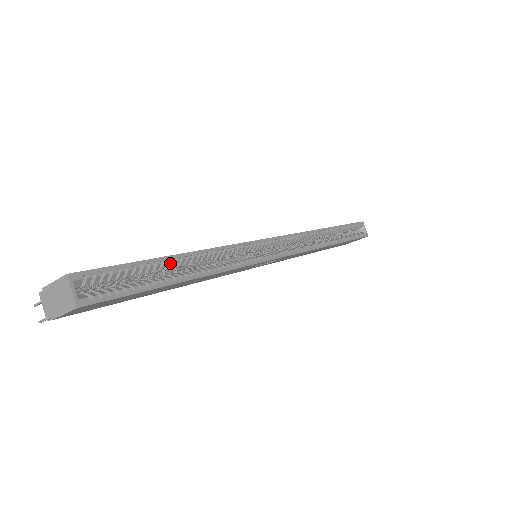
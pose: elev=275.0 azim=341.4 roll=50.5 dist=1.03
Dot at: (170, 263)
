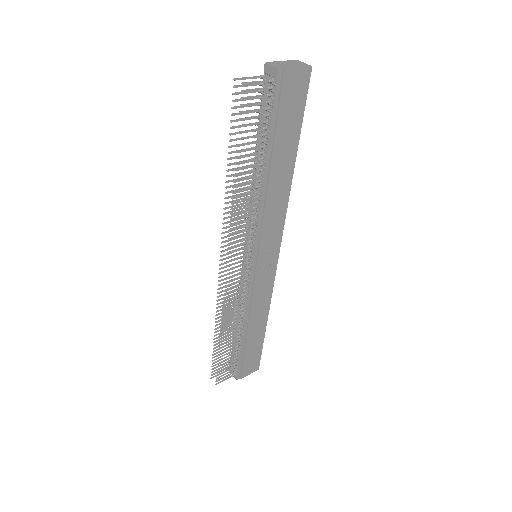
Dot at: occluded
